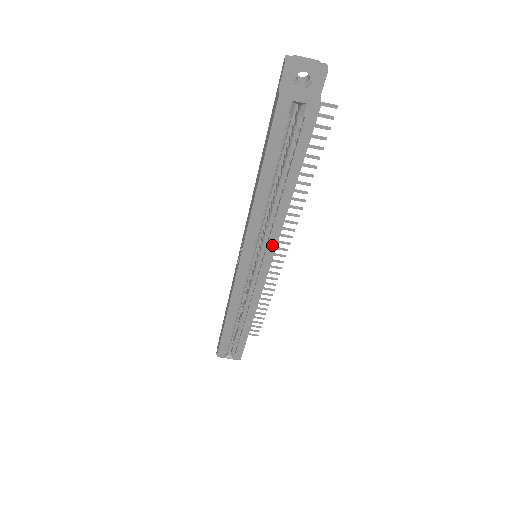
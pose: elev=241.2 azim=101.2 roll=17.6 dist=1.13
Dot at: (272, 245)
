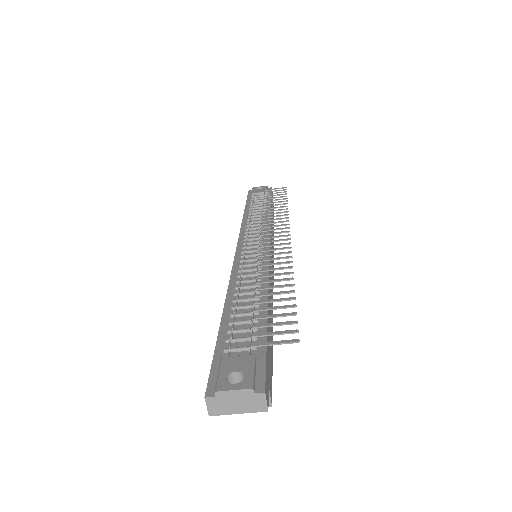
Dot at: occluded
